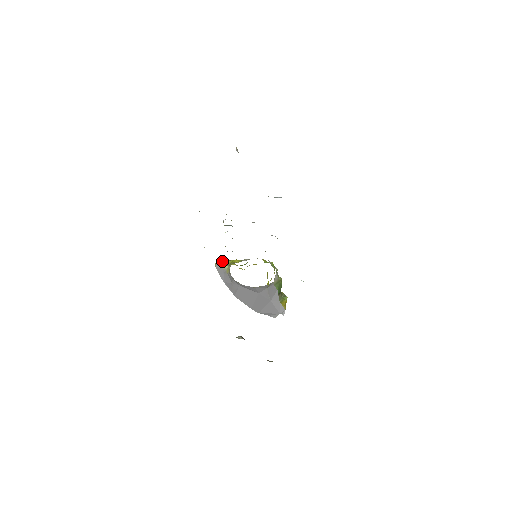
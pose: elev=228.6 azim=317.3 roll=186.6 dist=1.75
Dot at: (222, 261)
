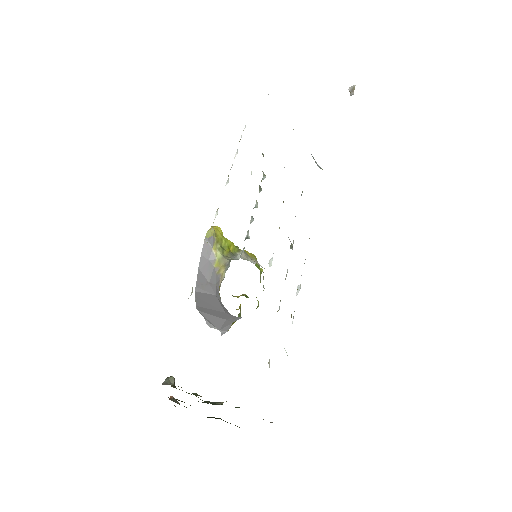
Dot at: (217, 234)
